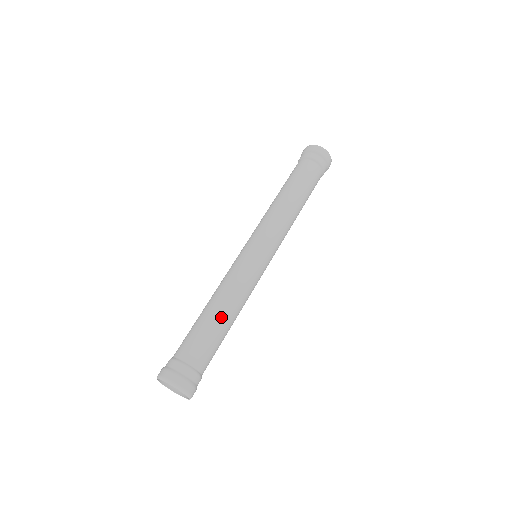
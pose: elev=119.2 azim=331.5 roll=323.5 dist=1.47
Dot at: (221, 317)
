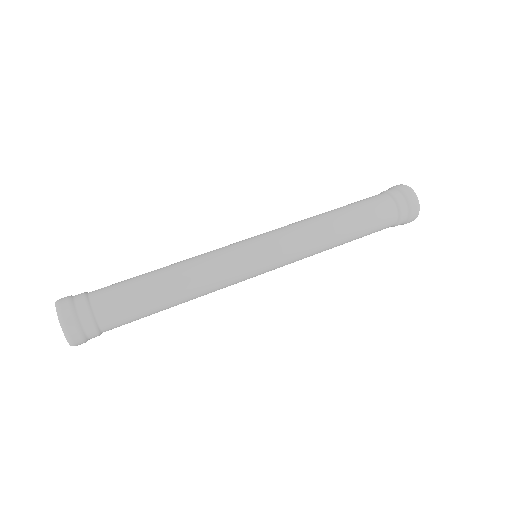
Dot at: (157, 271)
